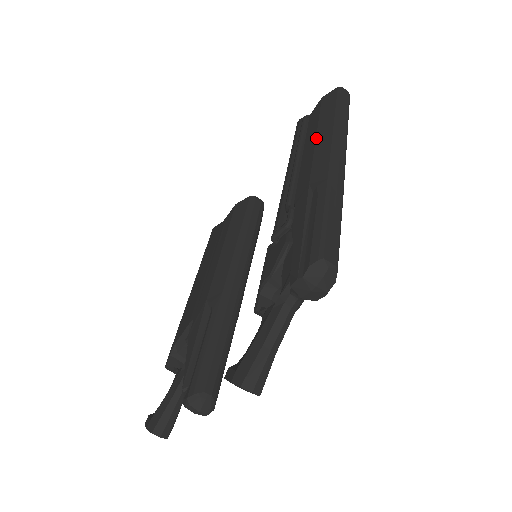
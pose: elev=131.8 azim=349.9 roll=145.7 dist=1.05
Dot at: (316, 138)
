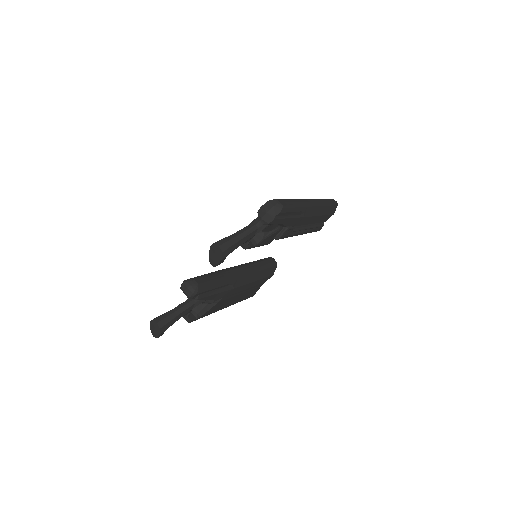
Dot at: occluded
